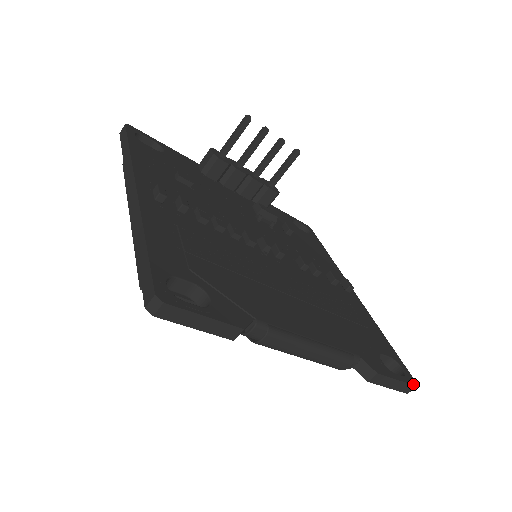
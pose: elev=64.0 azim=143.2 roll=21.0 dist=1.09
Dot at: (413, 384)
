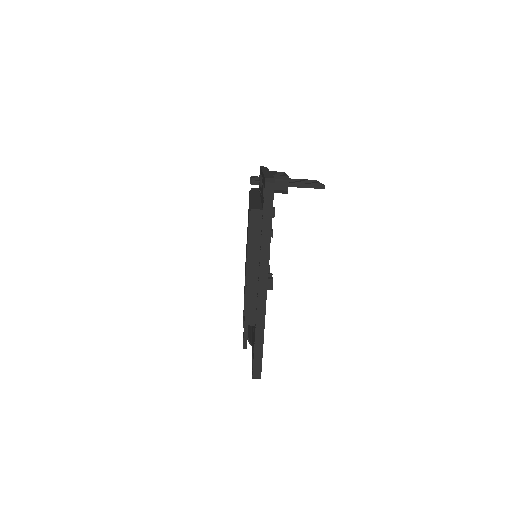
Dot at: occluded
